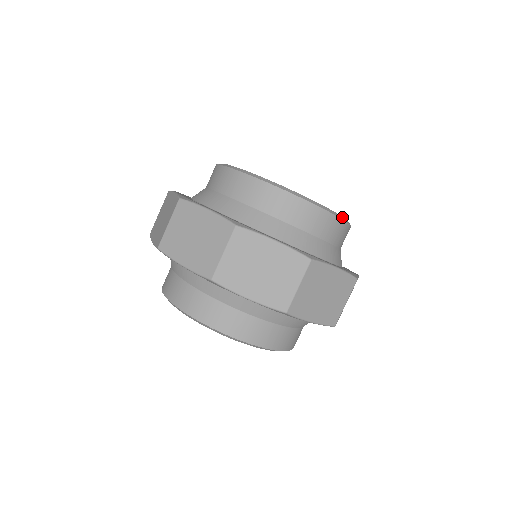
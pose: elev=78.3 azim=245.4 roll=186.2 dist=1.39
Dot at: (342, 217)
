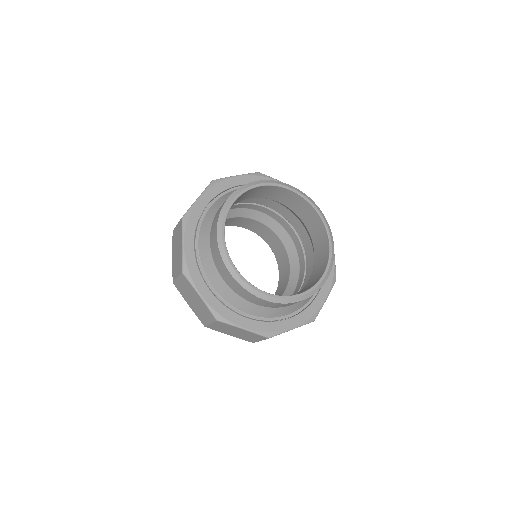
Dot at: (312, 292)
